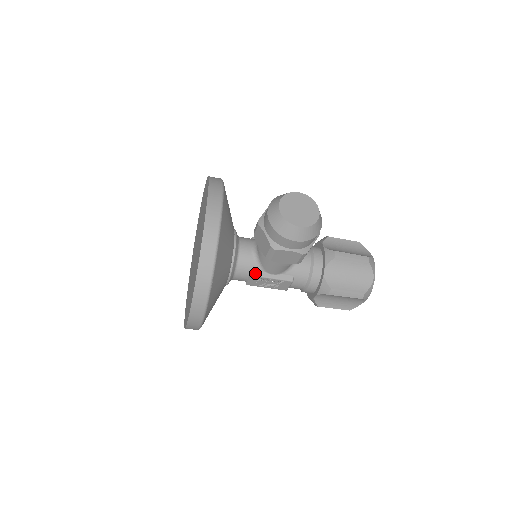
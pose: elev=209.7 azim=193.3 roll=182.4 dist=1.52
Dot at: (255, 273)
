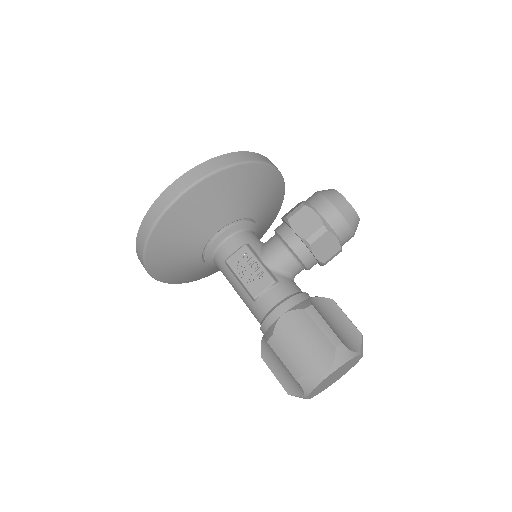
Dot at: (250, 247)
